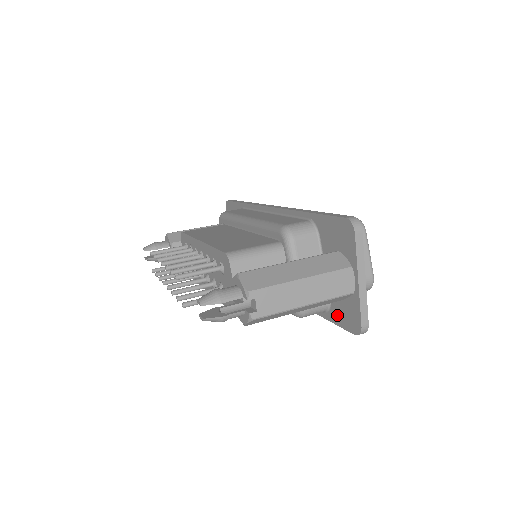
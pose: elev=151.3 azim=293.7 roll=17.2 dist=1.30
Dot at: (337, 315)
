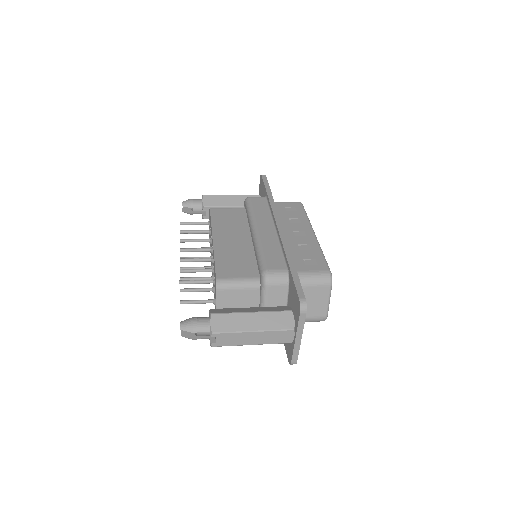
Dot at: occluded
